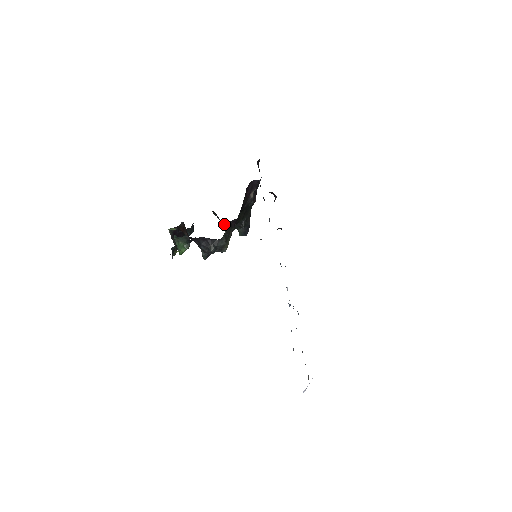
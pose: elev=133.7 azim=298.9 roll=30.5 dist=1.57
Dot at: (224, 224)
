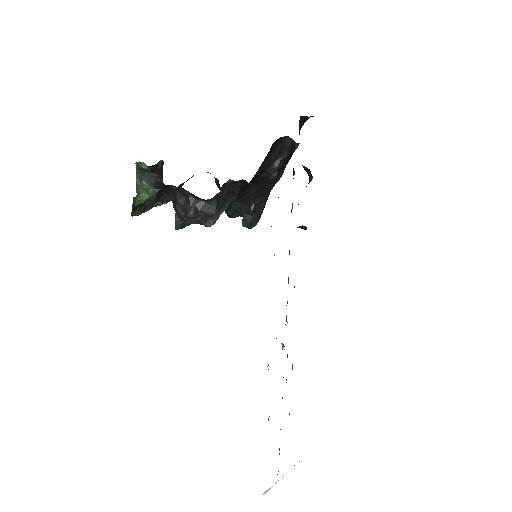
Dot at: occluded
